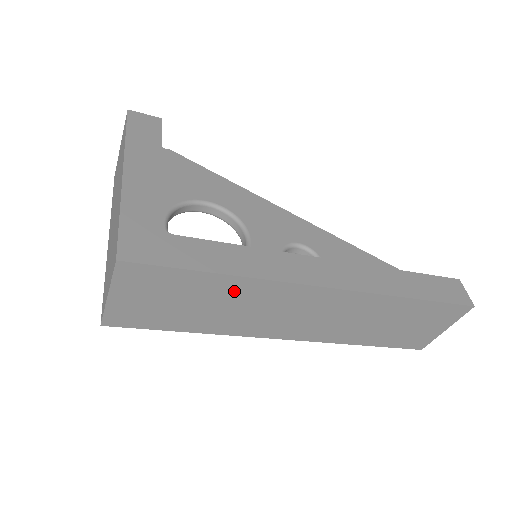
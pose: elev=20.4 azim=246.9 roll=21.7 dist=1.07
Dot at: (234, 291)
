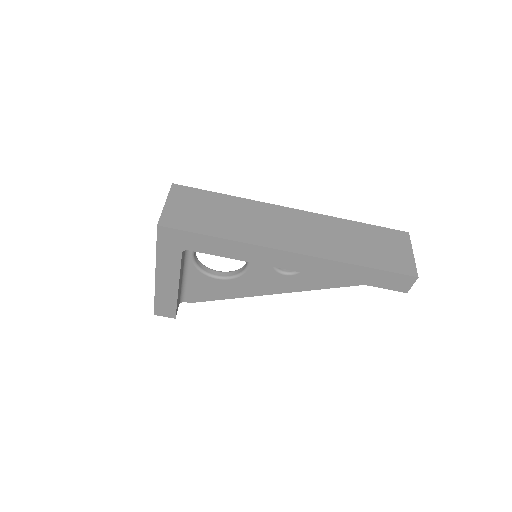
Dot at: (239, 207)
